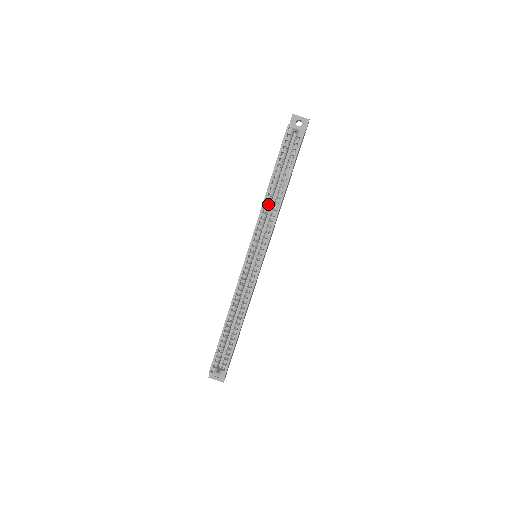
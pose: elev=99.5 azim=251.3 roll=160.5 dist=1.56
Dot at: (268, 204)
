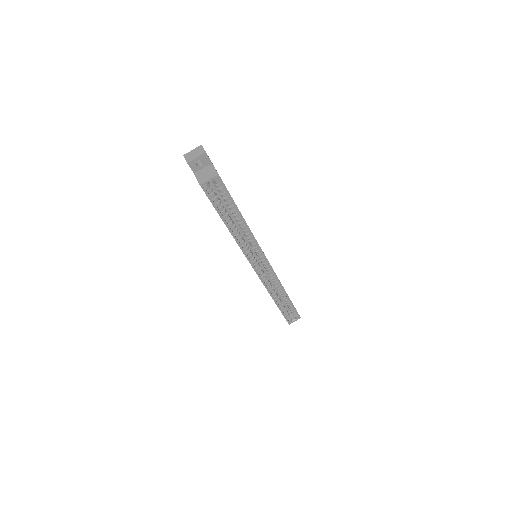
Dot at: (239, 236)
